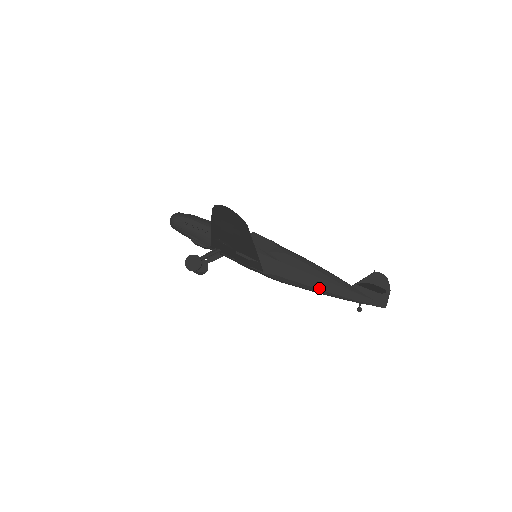
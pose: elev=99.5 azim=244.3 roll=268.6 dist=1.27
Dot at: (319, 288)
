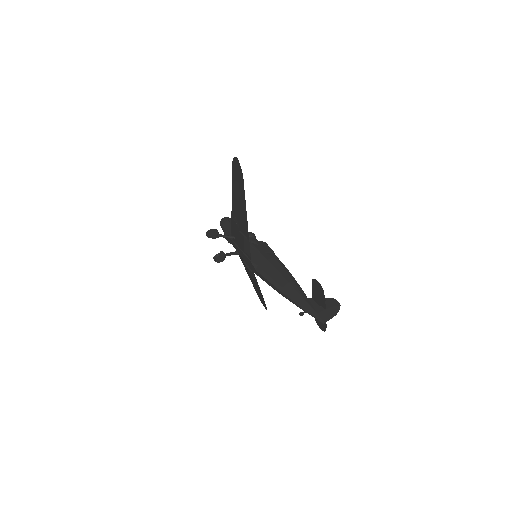
Dot at: (281, 285)
